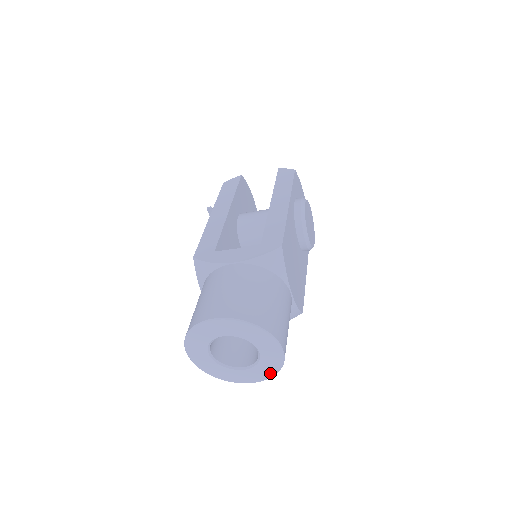
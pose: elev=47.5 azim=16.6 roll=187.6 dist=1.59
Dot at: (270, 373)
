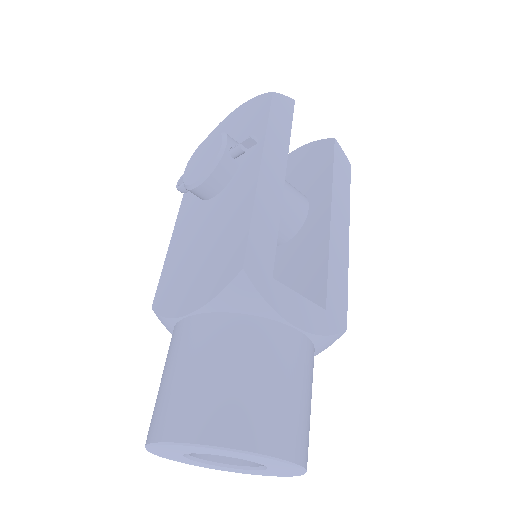
Dot at: (225, 470)
